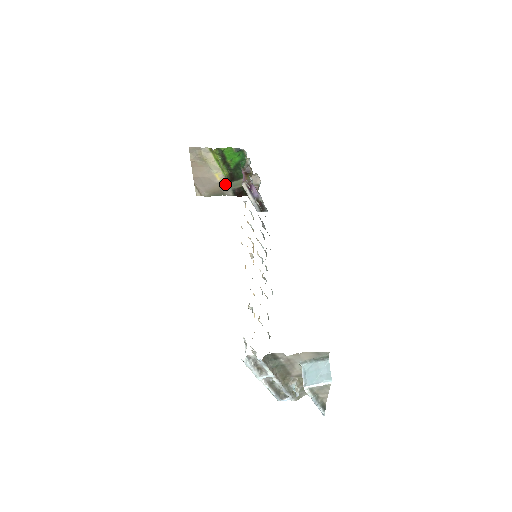
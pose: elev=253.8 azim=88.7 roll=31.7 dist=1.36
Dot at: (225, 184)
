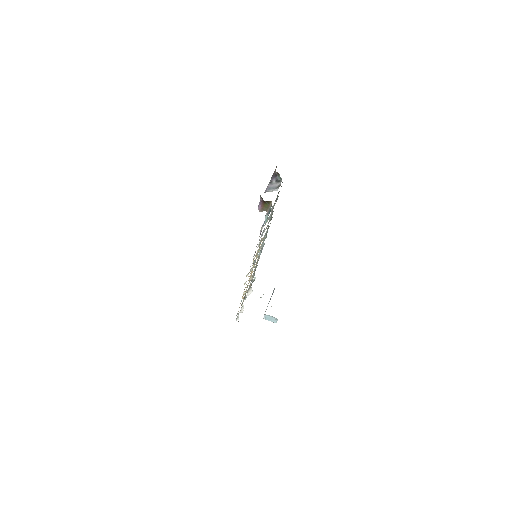
Dot at: occluded
